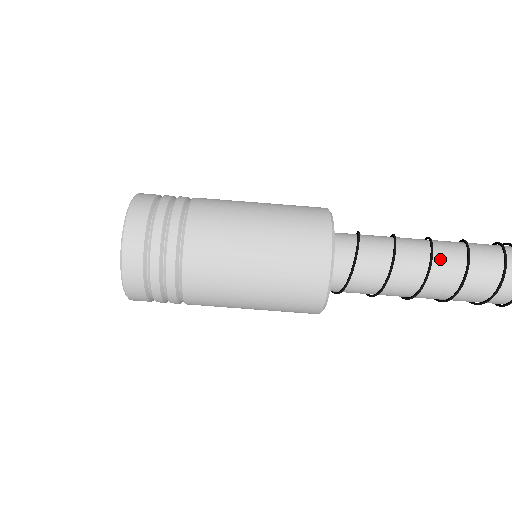
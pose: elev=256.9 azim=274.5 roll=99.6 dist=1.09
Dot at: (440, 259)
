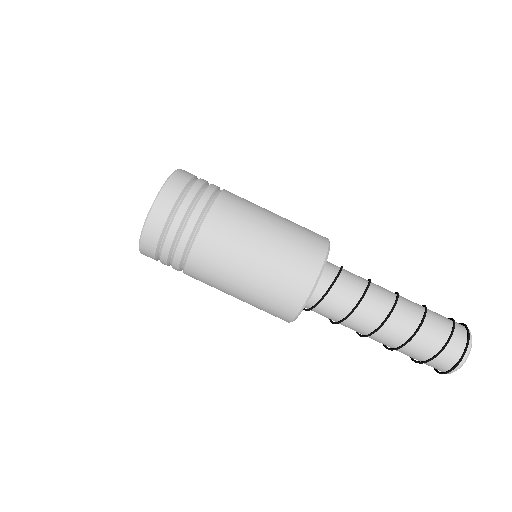
Dot at: (404, 298)
